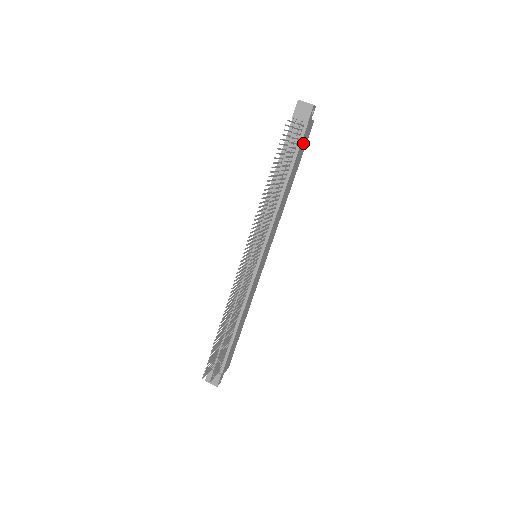
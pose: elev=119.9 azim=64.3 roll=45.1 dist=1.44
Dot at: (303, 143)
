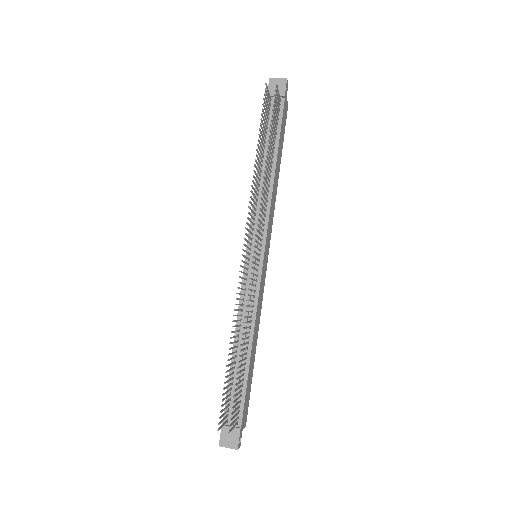
Dot at: (283, 122)
